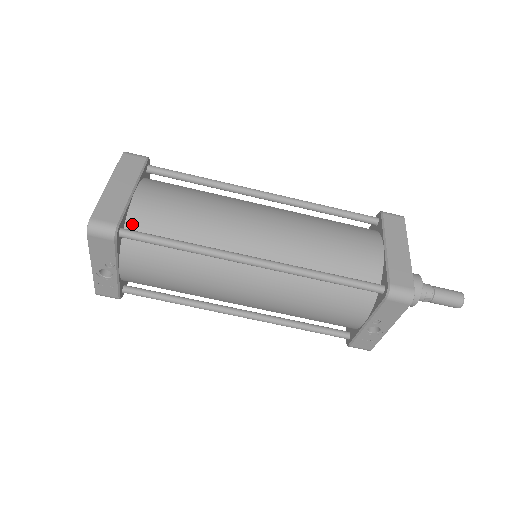
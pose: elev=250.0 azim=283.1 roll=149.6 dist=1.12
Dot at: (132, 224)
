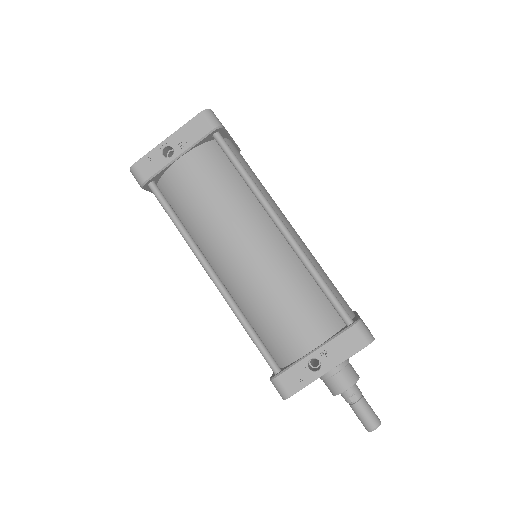
Dot at: occluded
